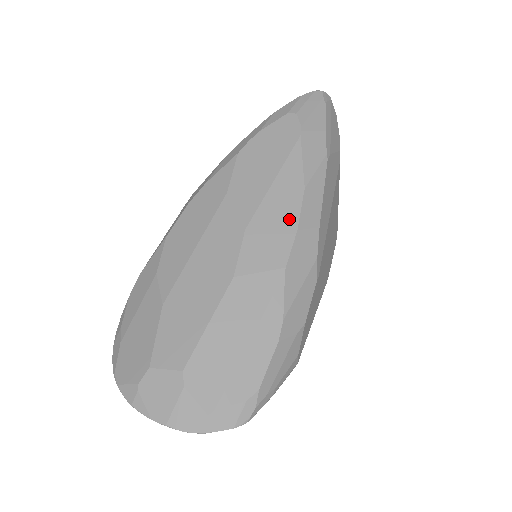
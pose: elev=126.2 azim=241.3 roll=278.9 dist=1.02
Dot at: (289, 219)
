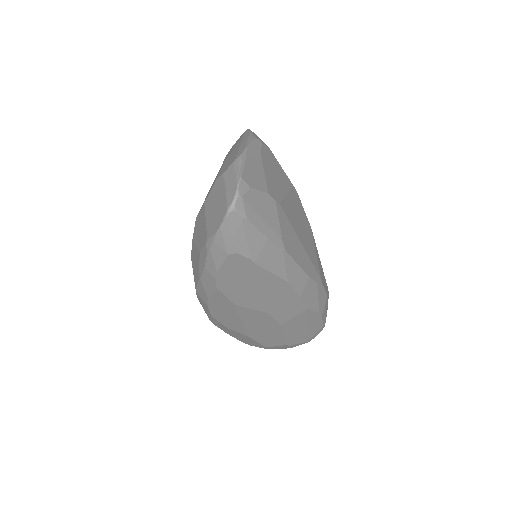
Dot at: (291, 297)
